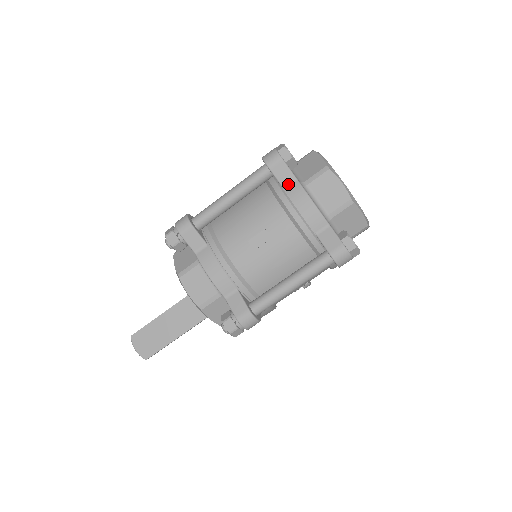
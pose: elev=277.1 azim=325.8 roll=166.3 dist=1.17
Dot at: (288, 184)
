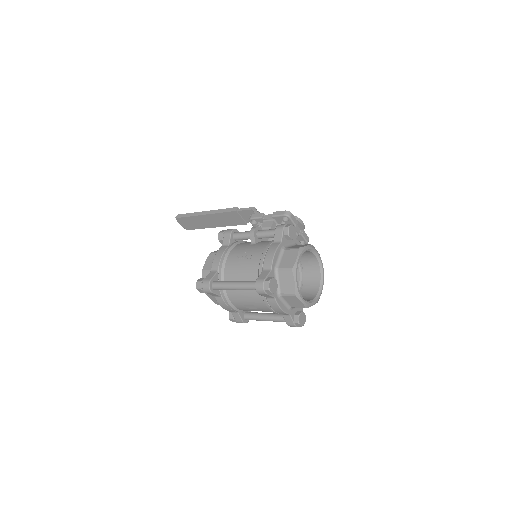
Dot at: (269, 298)
